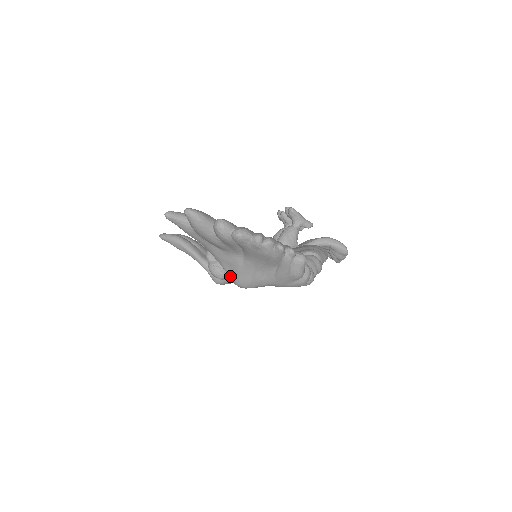
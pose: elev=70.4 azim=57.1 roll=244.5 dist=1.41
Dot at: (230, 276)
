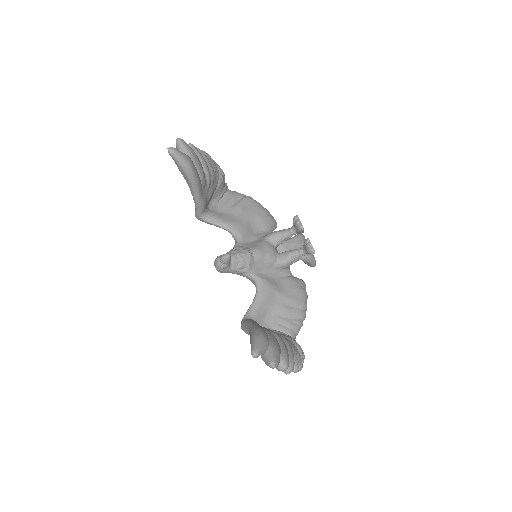
Dot at: (244, 329)
